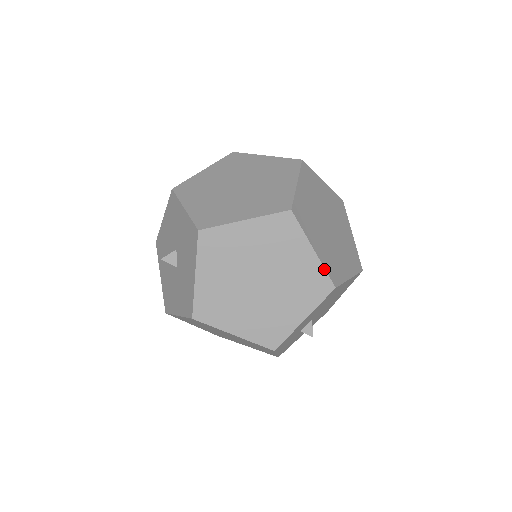
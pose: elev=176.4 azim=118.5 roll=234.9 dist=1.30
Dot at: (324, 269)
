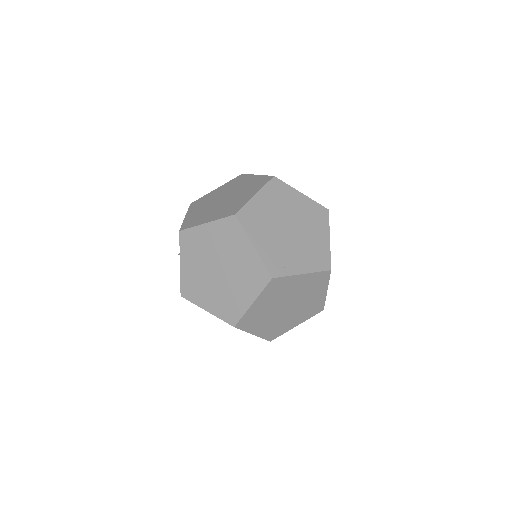
Dot at: occluded
